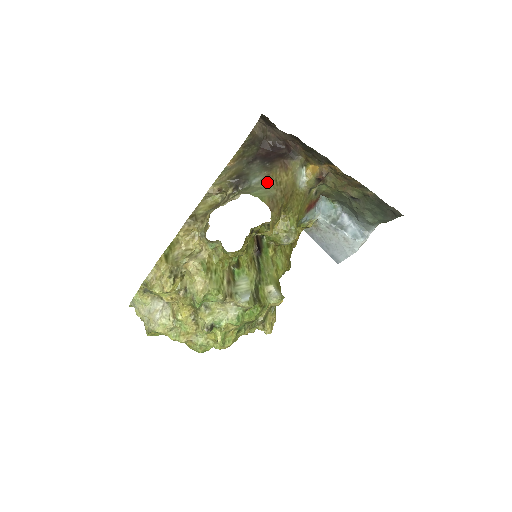
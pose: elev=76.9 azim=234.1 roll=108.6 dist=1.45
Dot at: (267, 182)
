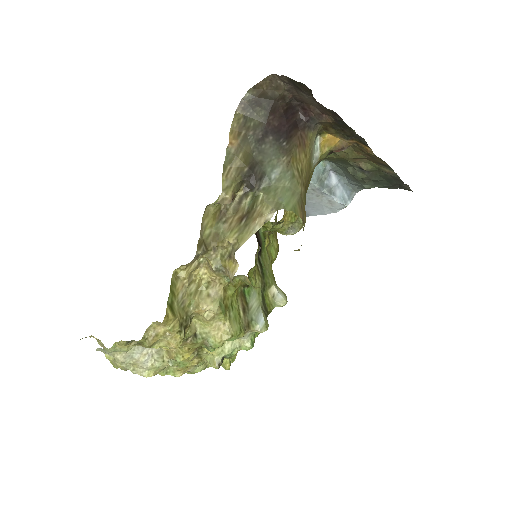
Dot at: (290, 176)
